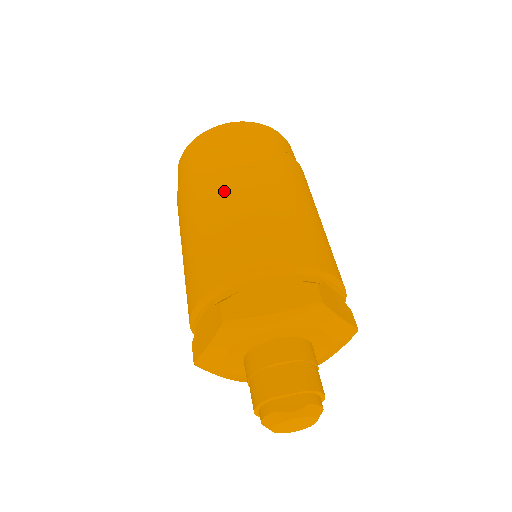
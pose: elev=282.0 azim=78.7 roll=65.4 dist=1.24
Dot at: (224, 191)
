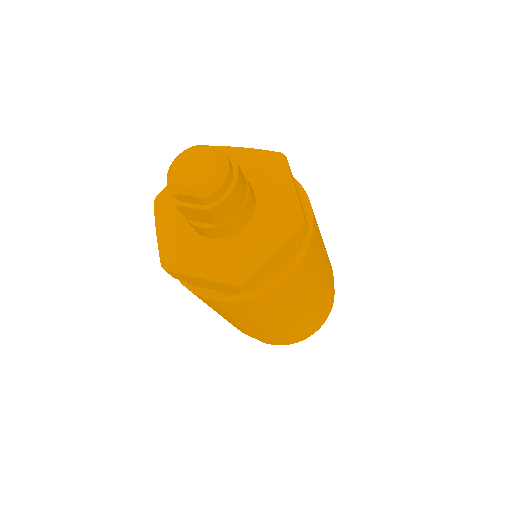
Dot at: occluded
